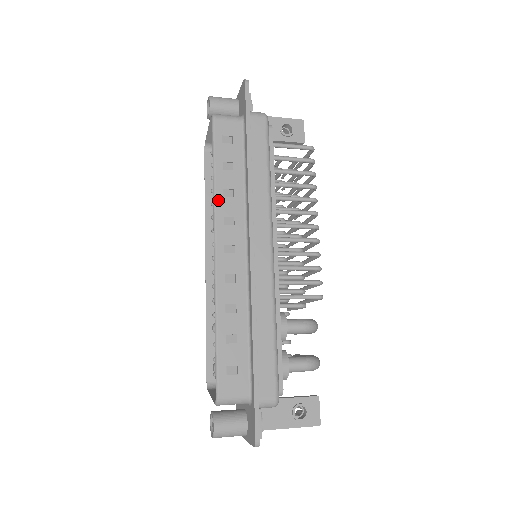
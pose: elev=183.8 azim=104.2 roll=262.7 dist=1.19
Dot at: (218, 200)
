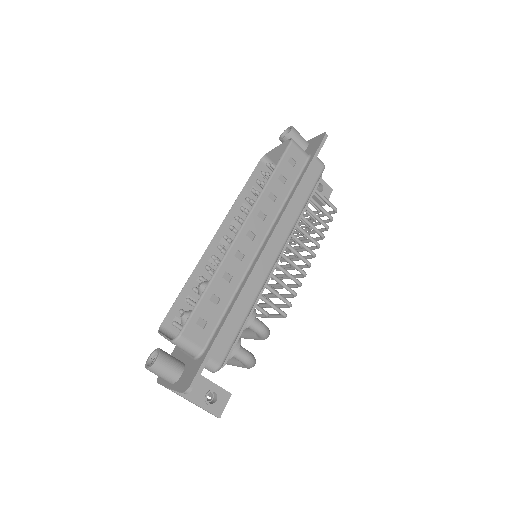
Dot at: (263, 196)
